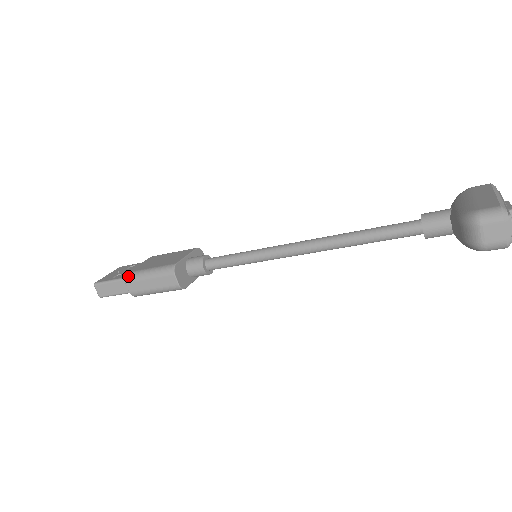
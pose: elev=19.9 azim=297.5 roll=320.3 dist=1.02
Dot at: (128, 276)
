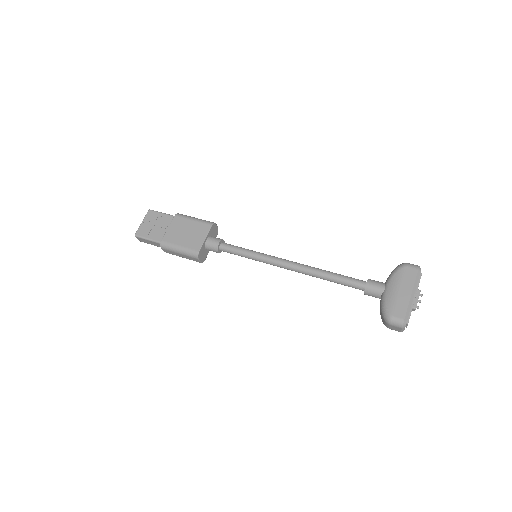
Dot at: (163, 246)
